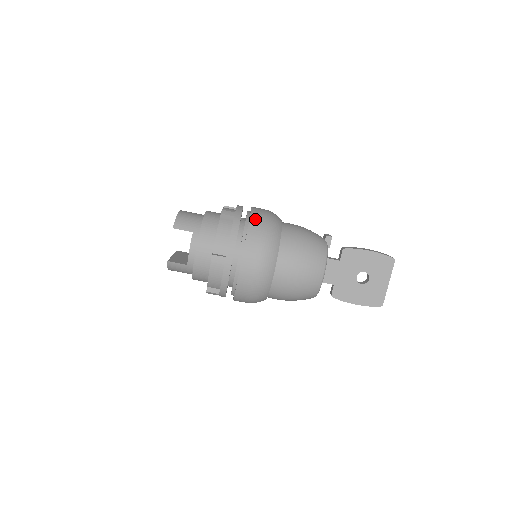
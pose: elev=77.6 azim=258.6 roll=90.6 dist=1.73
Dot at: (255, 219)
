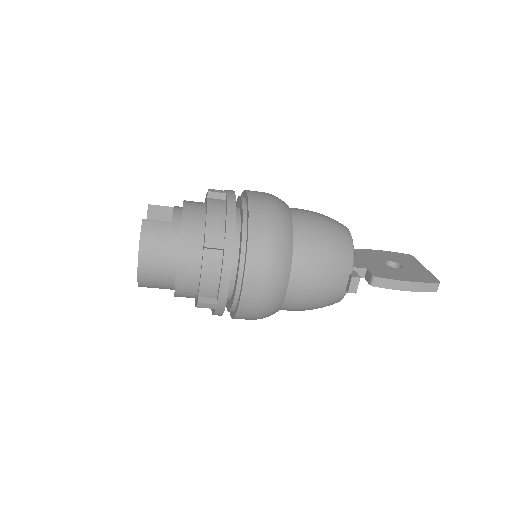
Dot at: (244, 313)
